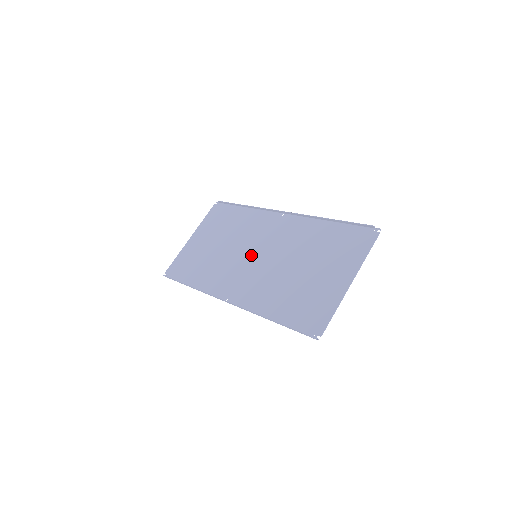
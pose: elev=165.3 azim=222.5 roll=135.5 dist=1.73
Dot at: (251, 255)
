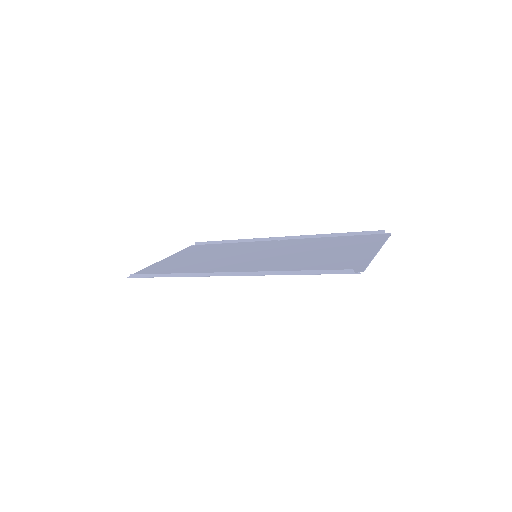
Dot at: (250, 256)
